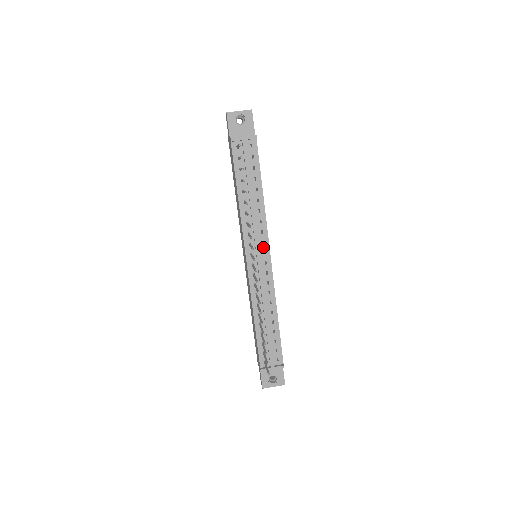
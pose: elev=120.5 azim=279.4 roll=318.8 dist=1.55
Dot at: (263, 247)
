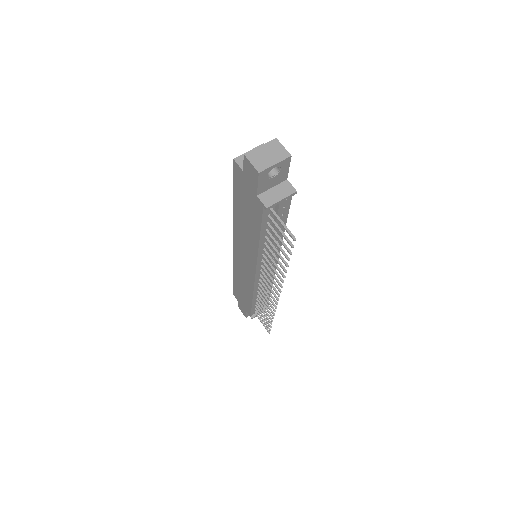
Dot at: occluded
